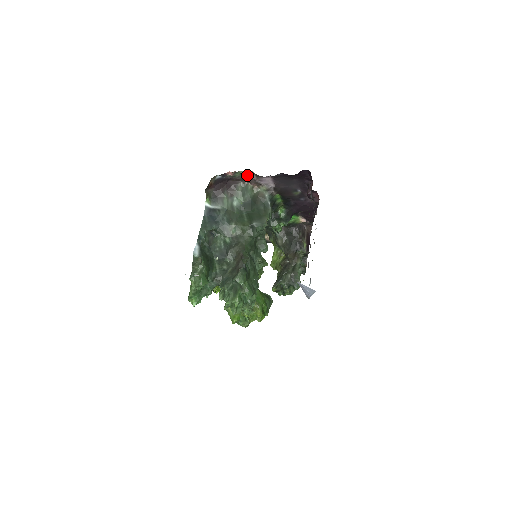
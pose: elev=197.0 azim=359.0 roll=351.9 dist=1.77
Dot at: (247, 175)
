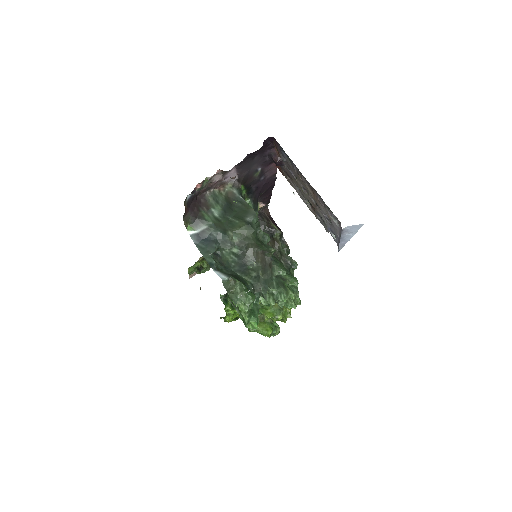
Dot at: (213, 179)
